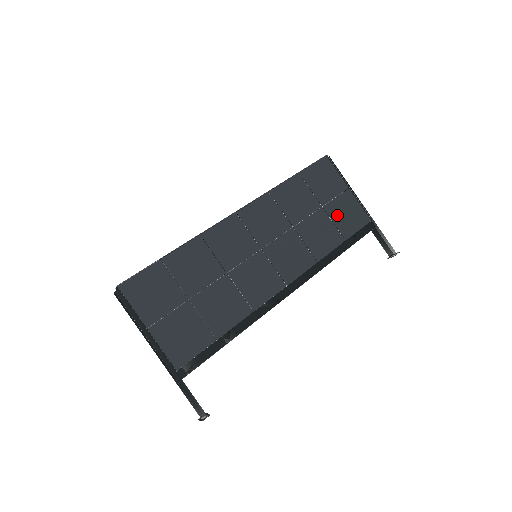
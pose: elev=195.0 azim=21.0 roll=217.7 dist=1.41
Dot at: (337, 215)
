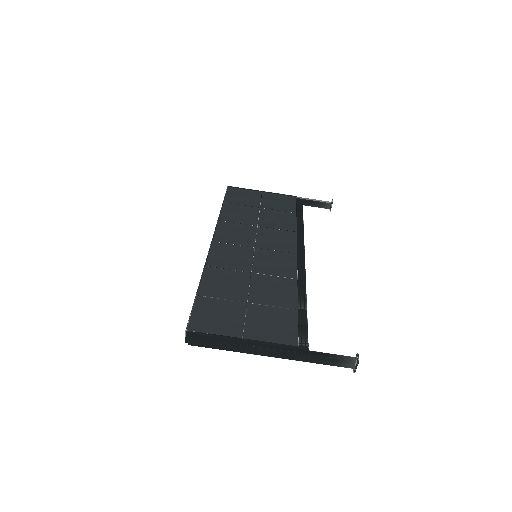
Dot at: (274, 206)
